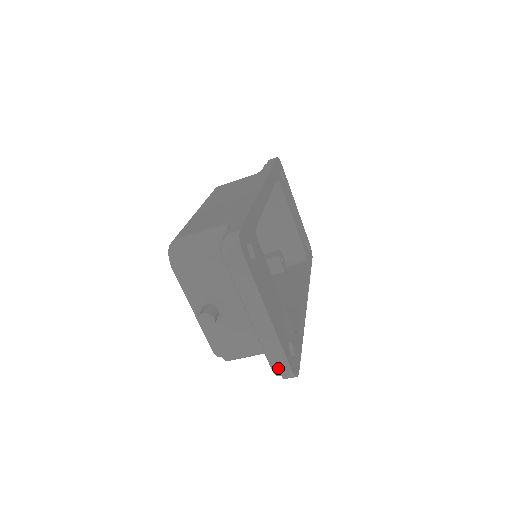
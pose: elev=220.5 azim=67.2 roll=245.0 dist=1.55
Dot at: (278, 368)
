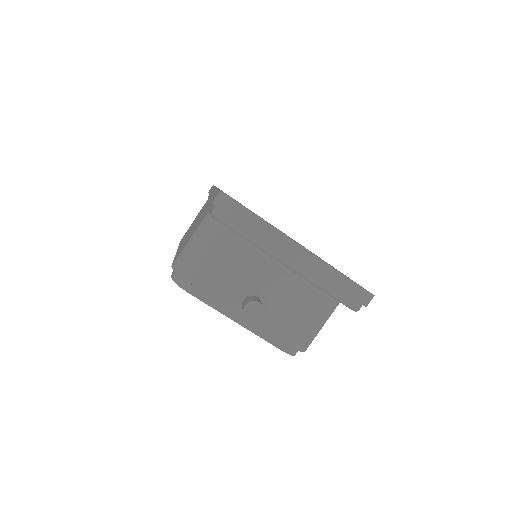
Dot at: (351, 297)
